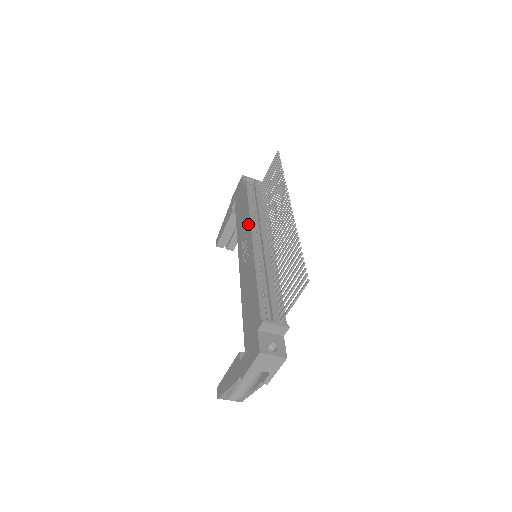
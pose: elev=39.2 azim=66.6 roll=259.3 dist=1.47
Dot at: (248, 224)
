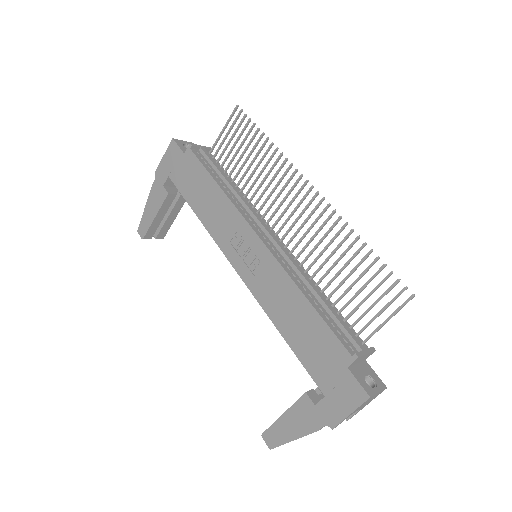
Dot at: (235, 216)
